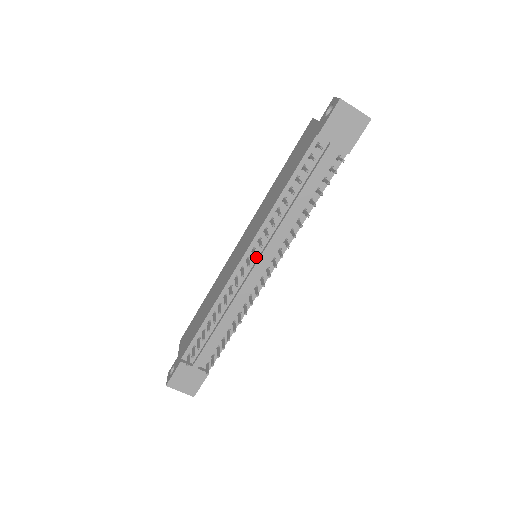
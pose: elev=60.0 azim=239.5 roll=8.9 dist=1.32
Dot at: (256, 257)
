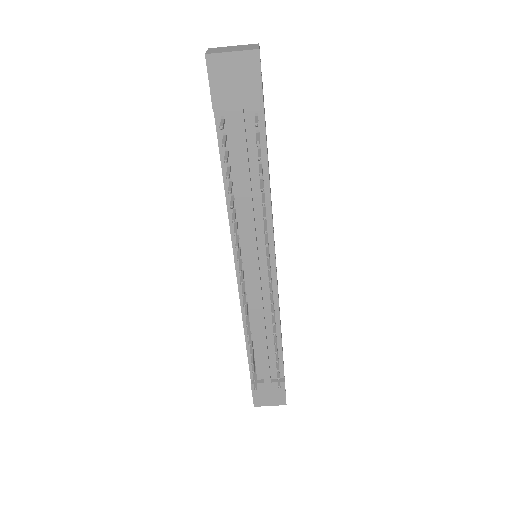
Dot at: (249, 265)
